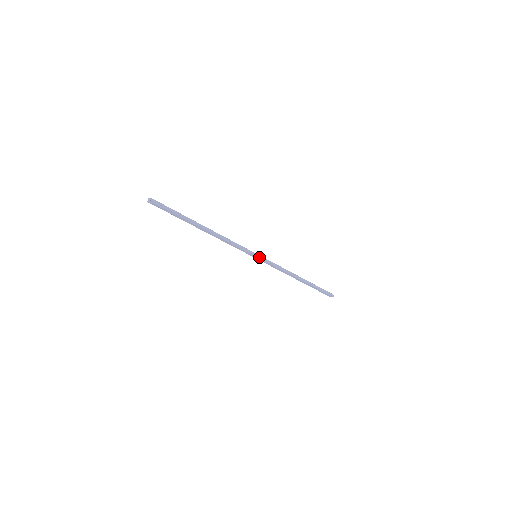
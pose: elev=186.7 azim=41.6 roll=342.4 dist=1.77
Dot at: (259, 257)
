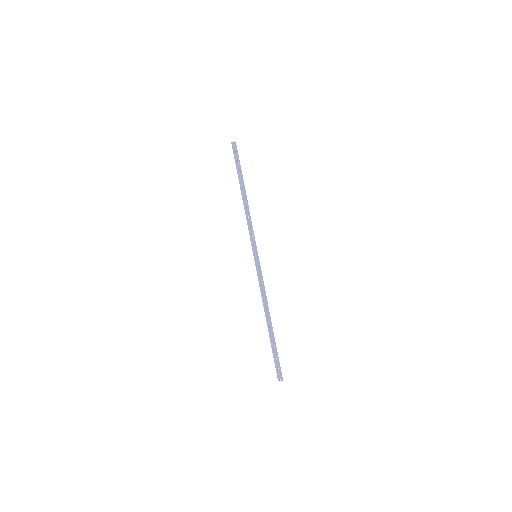
Dot at: (258, 258)
